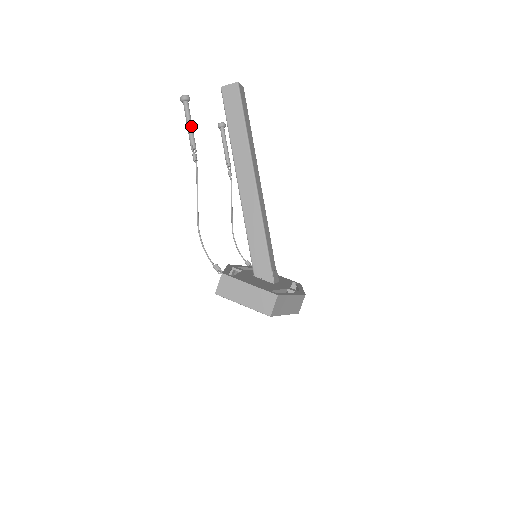
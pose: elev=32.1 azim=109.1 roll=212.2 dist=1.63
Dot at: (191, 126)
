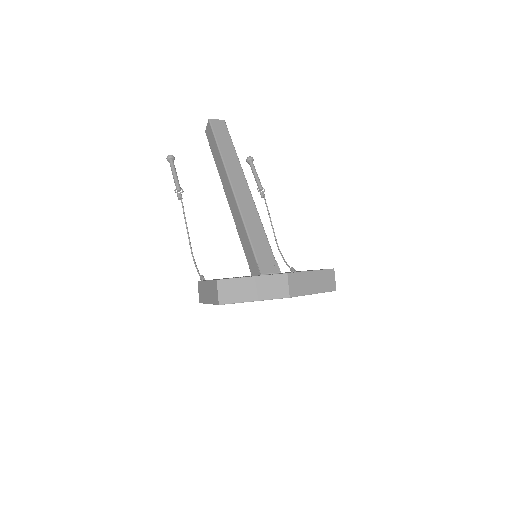
Dot at: (174, 175)
